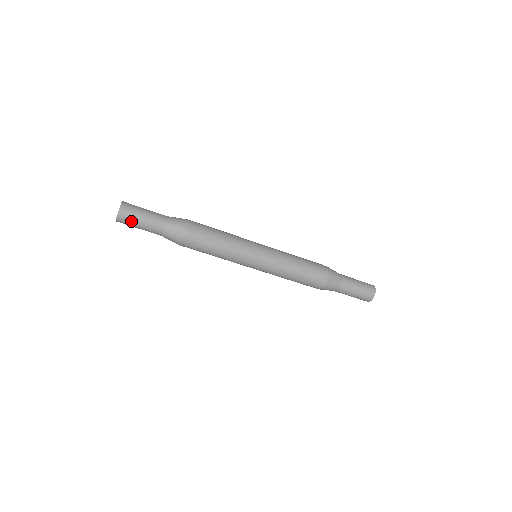
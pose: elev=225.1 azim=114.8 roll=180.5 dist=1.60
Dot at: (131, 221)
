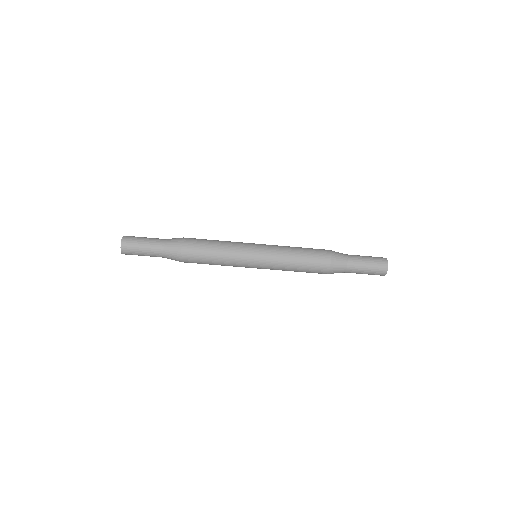
Dot at: (134, 254)
